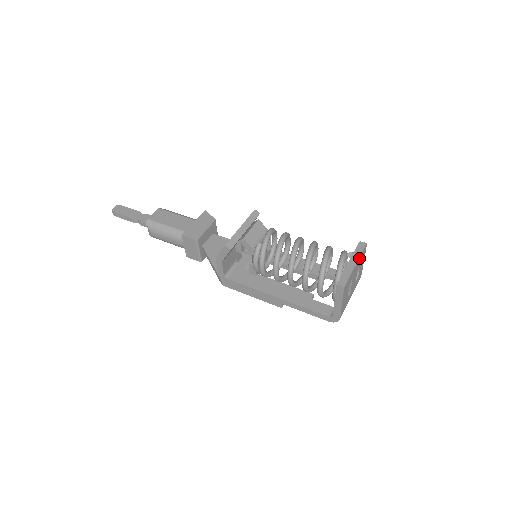
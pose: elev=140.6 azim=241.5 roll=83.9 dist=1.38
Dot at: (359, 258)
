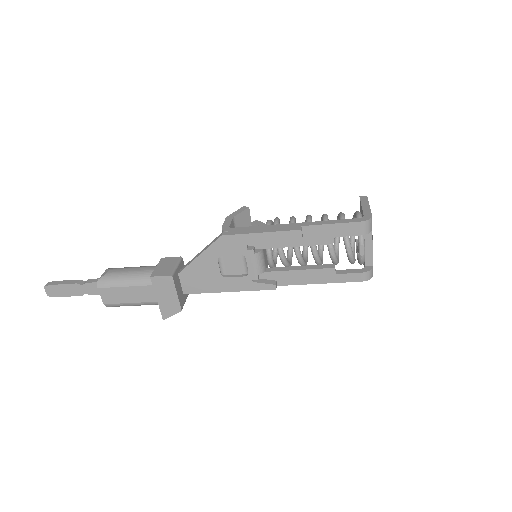
Dot at: occluded
